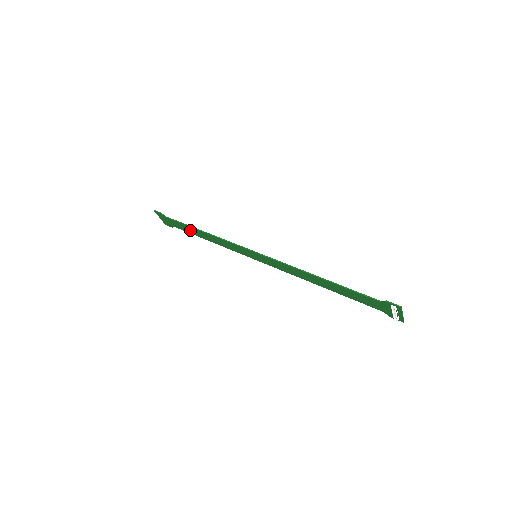
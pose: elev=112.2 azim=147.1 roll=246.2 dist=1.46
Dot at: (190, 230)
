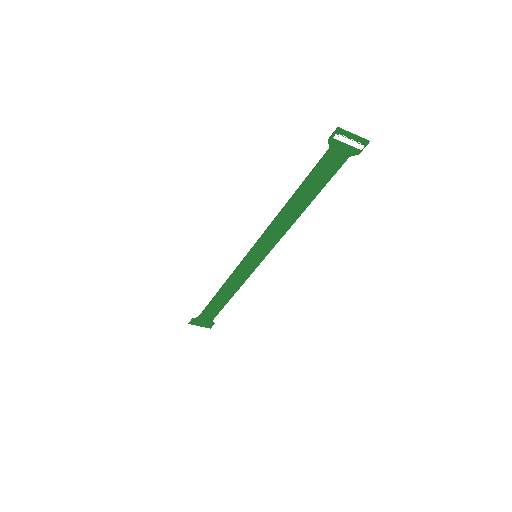
Dot at: (217, 305)
